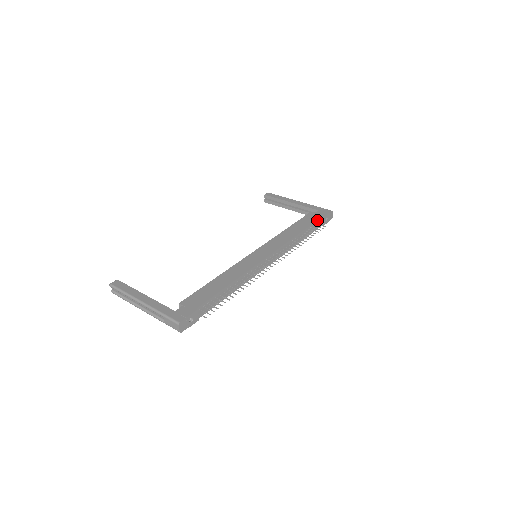
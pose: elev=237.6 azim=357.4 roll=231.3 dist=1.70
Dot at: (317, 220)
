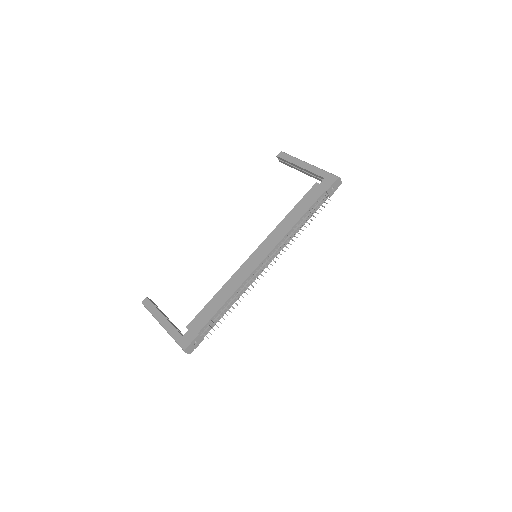
Dot at: (319, 197)
